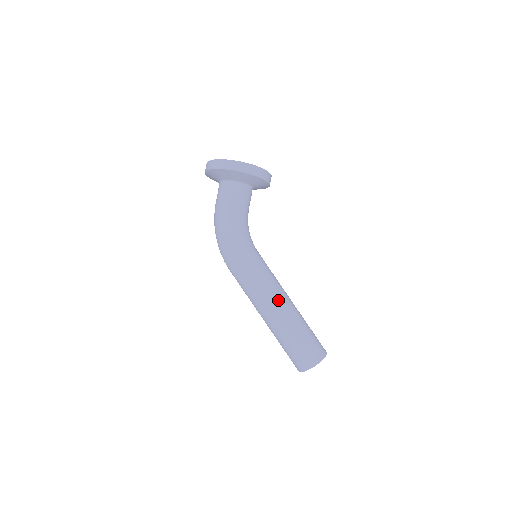
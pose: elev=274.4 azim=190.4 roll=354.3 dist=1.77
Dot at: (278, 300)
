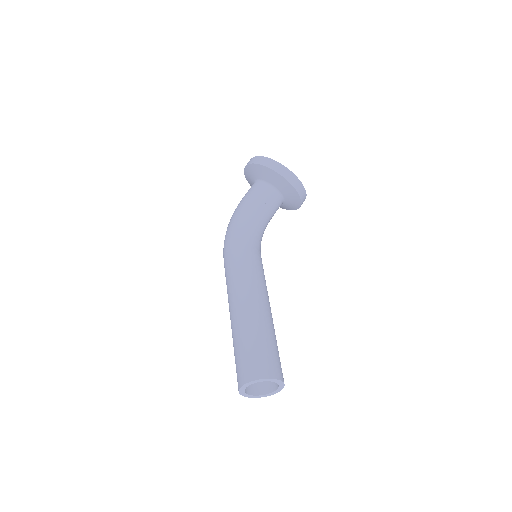
Dot at: (247, 294)
